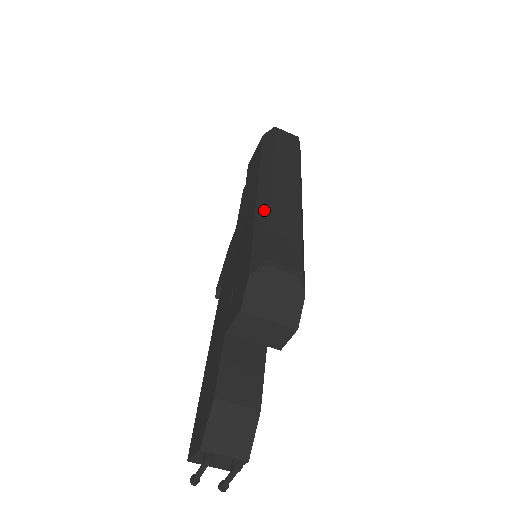
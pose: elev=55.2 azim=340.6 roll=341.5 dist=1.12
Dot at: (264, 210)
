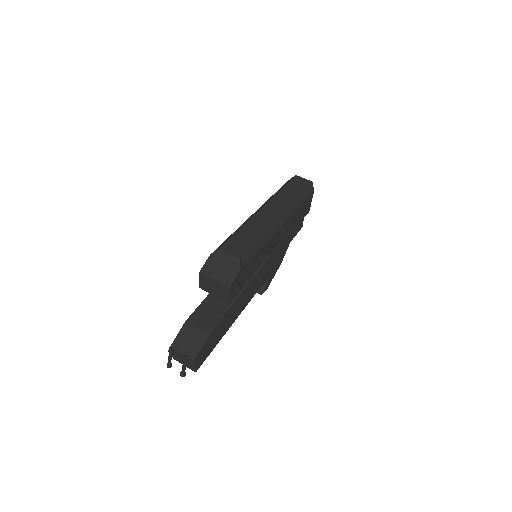
Dot at: occluded
